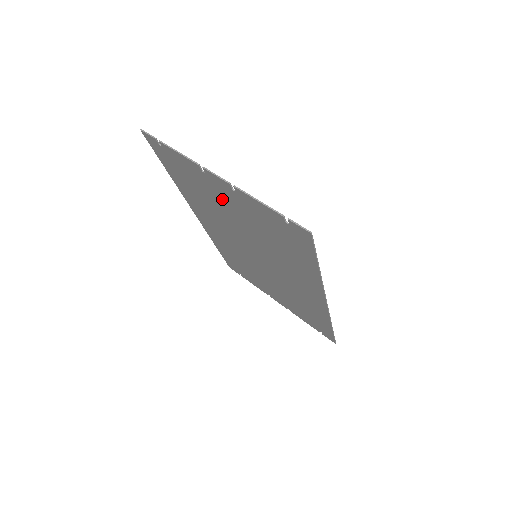
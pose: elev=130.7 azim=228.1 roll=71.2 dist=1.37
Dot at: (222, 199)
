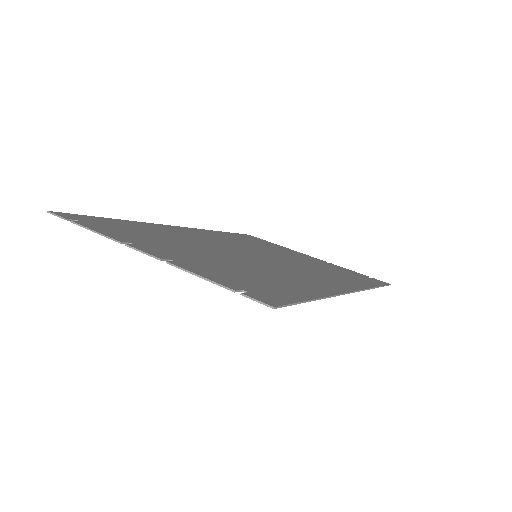
Dot at: (174, 250)
